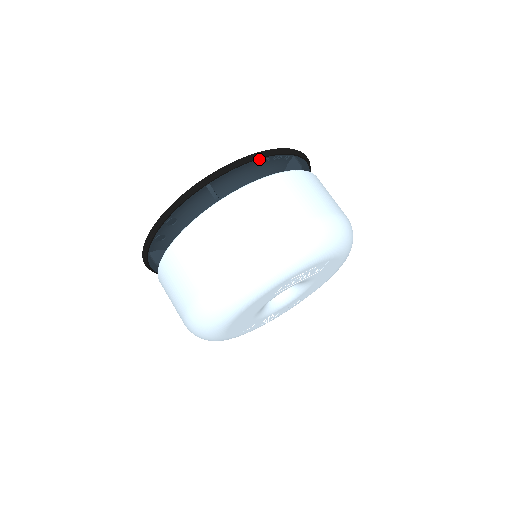
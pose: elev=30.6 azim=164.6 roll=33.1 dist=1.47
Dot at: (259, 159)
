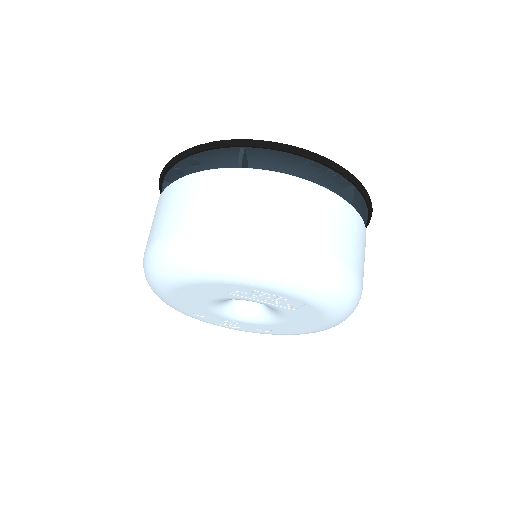
Dot at: (309, 159)
